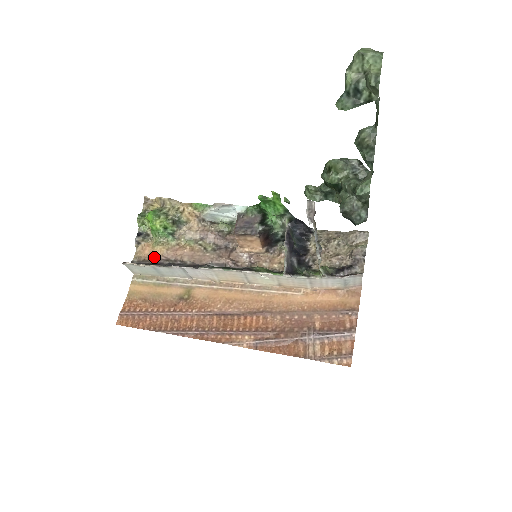
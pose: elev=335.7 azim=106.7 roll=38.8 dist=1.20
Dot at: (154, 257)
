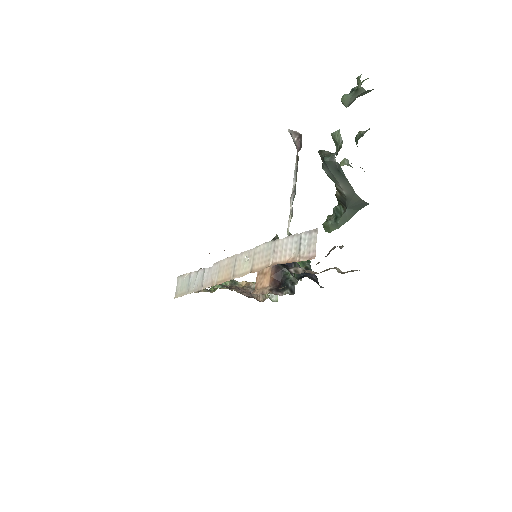
Dot at: occluded
